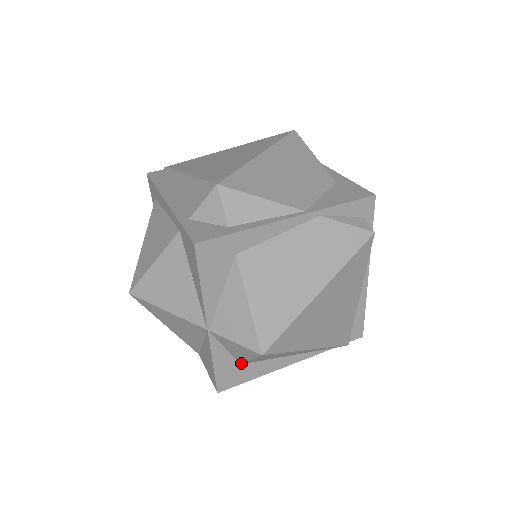
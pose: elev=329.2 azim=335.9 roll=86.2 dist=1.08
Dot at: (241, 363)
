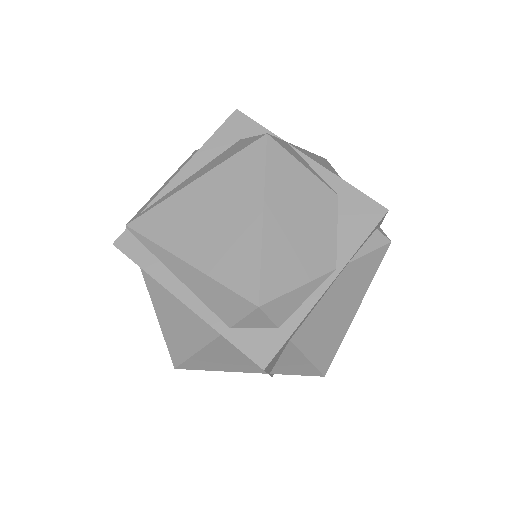
Dot at: occluded
